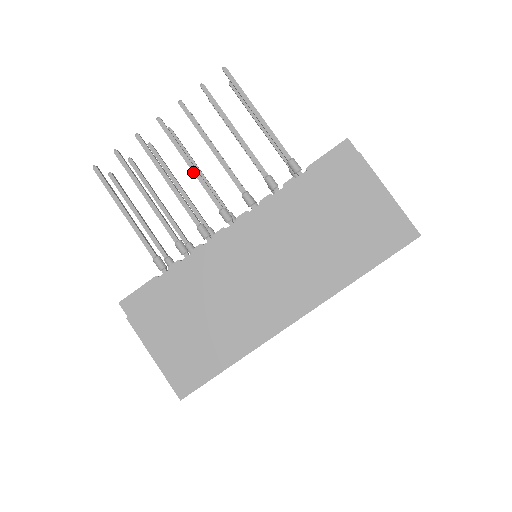
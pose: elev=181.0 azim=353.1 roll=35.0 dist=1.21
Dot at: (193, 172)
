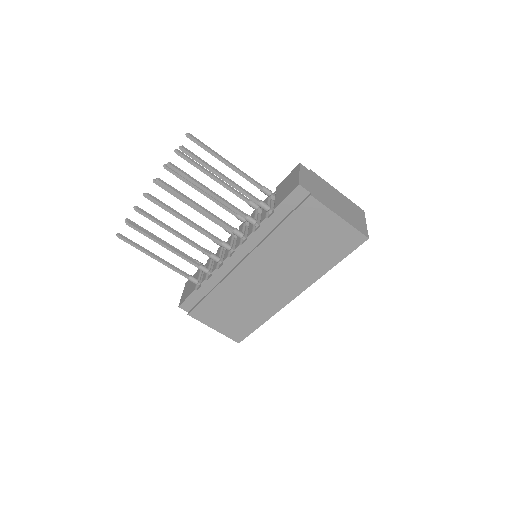
Dot at: occluded
